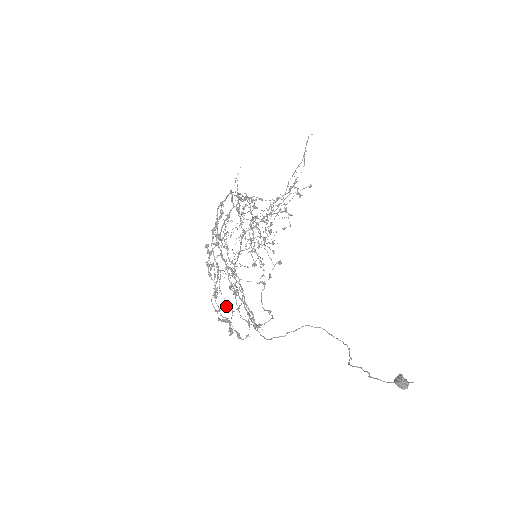
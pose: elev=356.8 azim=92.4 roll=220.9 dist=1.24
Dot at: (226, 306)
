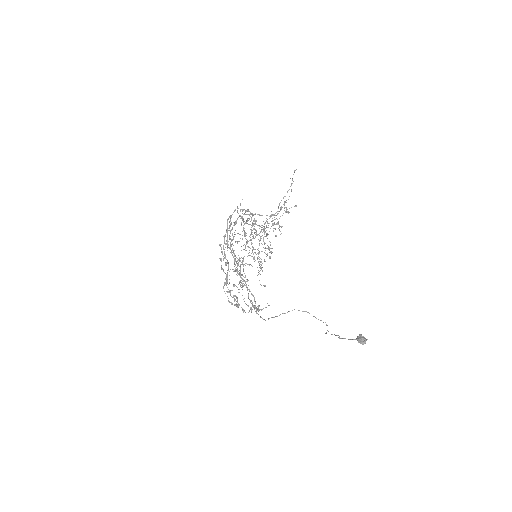
Dot at: (234, 286)
